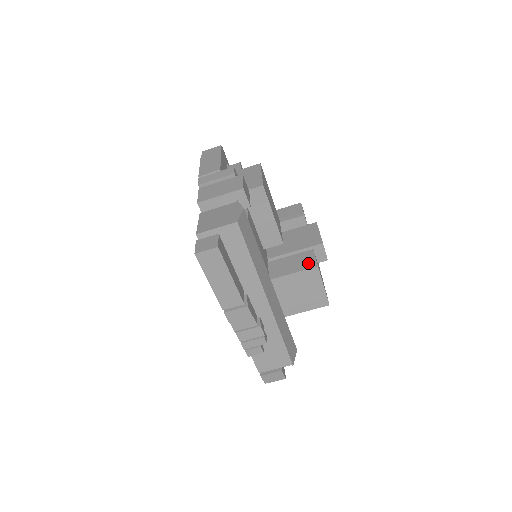
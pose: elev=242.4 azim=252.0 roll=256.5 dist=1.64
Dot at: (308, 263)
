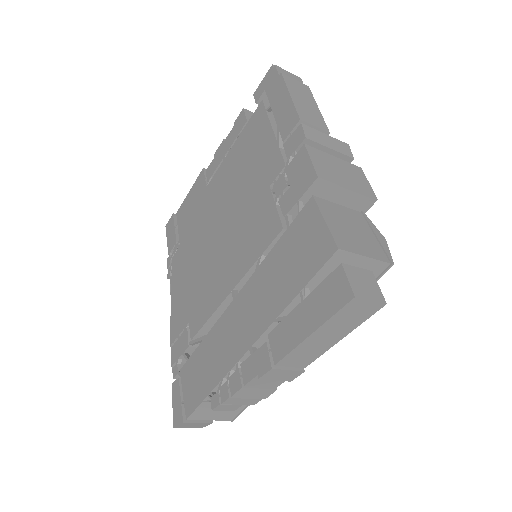
Dot at: occluded
